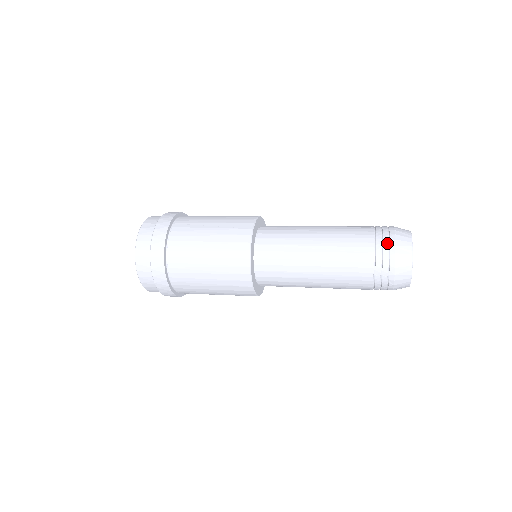
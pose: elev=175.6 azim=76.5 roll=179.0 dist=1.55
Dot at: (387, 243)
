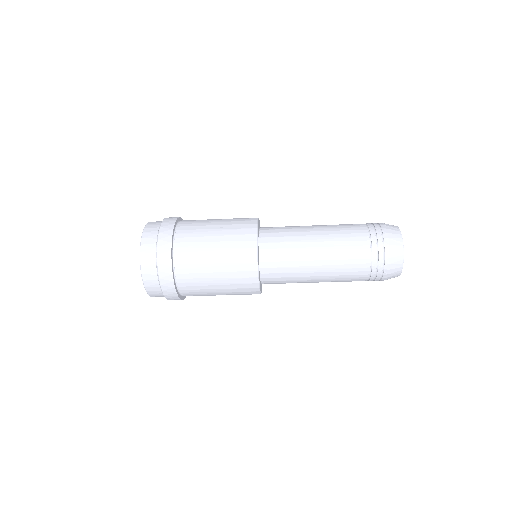
Dot at: (381, 236)
